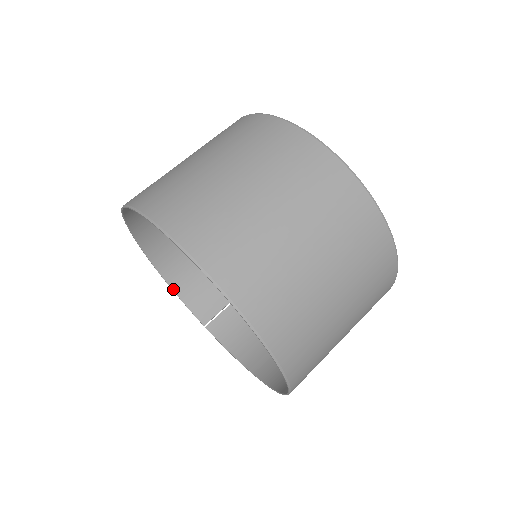
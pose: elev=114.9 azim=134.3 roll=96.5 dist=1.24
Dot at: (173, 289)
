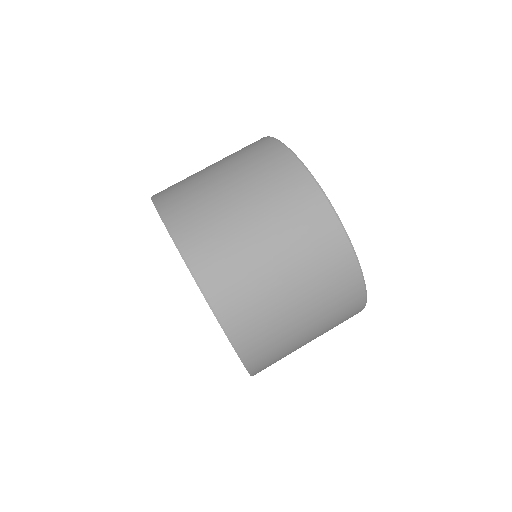
Dot at: occluded
